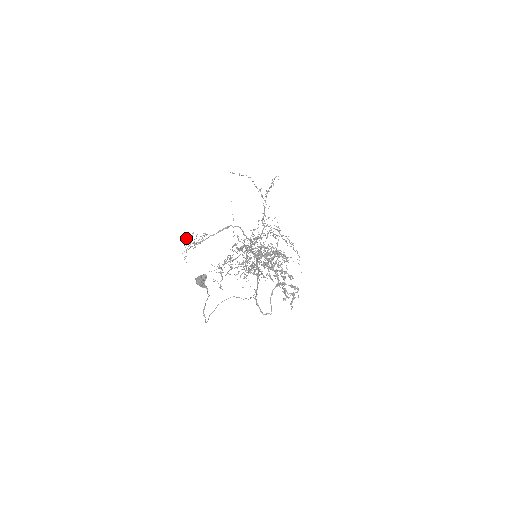
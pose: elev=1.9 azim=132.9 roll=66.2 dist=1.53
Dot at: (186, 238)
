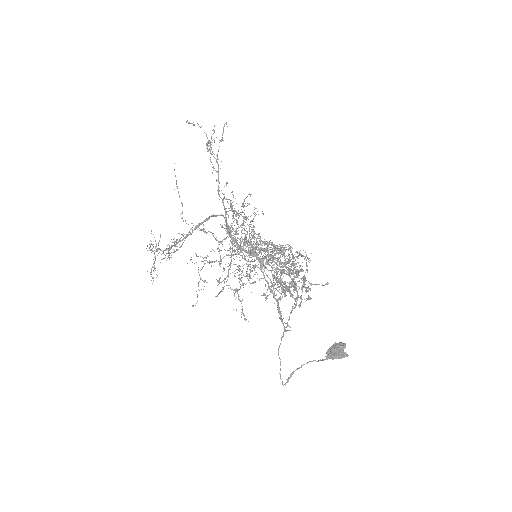
Dot at: (150, 245)
